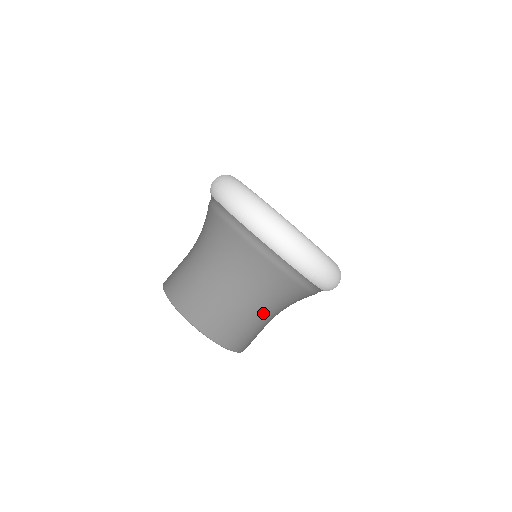
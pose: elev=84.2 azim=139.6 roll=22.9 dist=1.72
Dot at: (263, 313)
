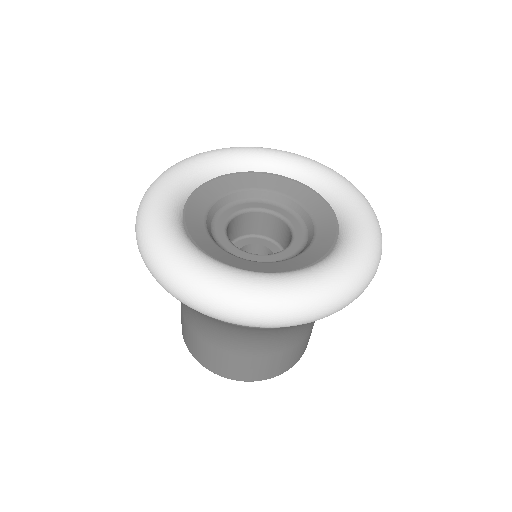
Dot at: occluded
